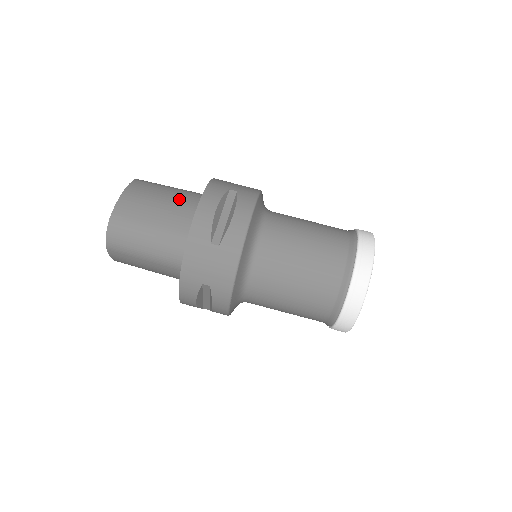
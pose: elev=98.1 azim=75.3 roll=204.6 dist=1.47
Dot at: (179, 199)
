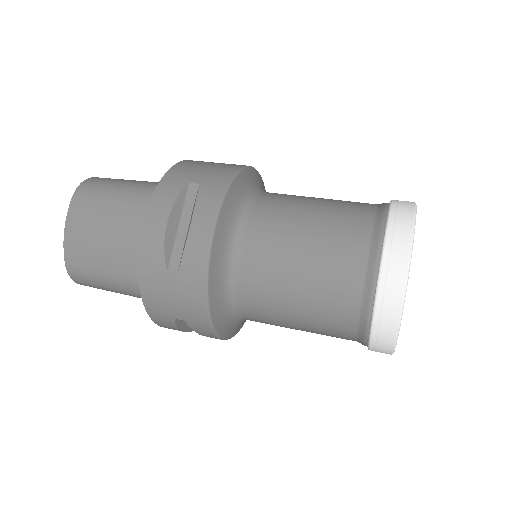
Dot at: occluded
